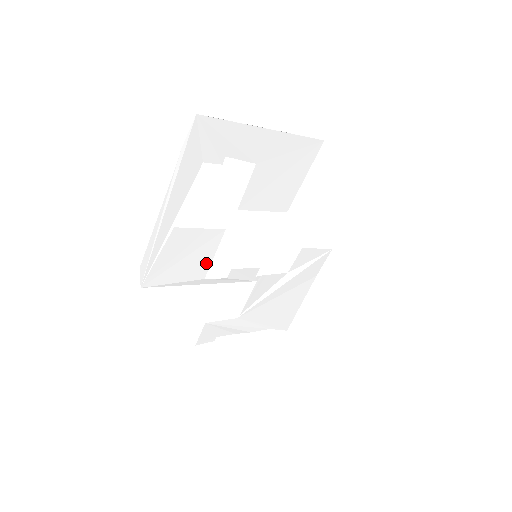
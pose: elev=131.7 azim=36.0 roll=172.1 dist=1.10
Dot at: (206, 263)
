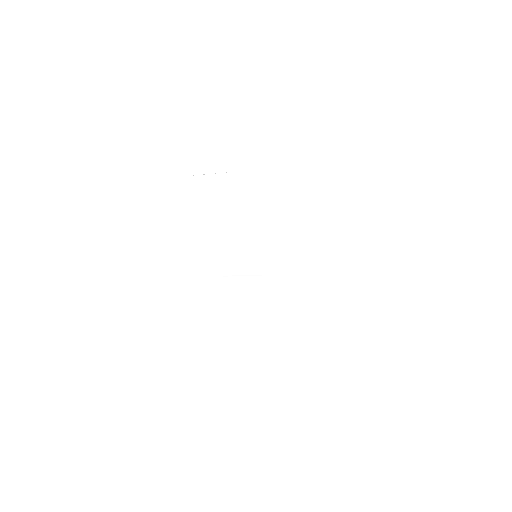
Dot at: (218, 265)
